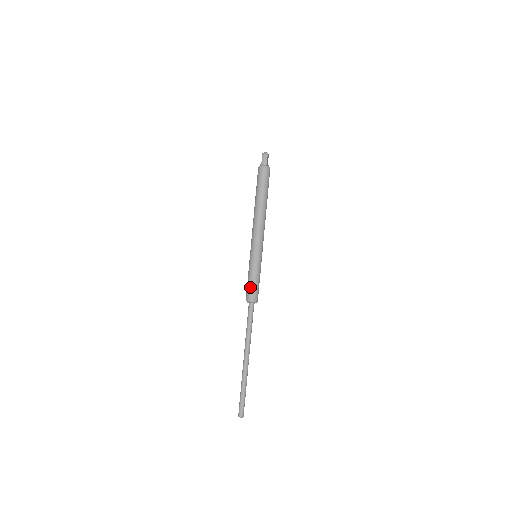
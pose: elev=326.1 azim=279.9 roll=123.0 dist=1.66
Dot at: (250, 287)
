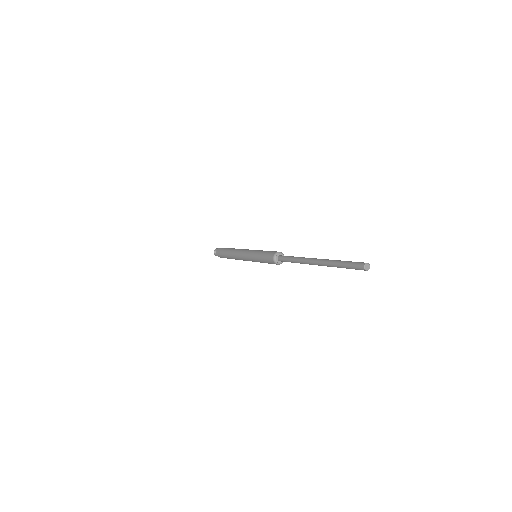
Dot at: (270, 251)
